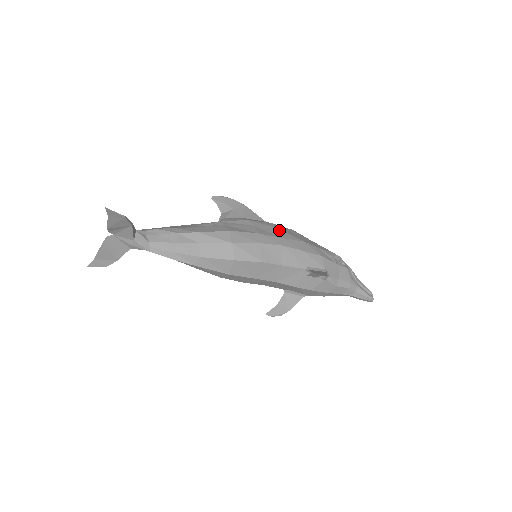
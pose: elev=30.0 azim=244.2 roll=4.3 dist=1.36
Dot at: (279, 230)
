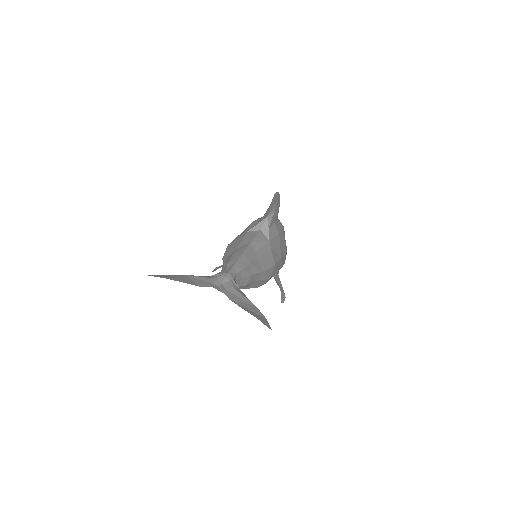
Dot at: (285, 242)
